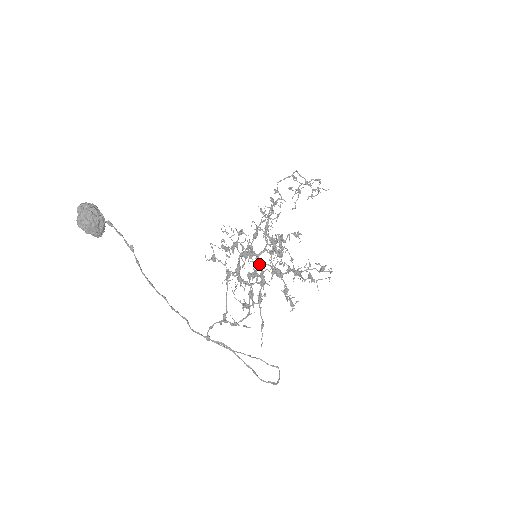
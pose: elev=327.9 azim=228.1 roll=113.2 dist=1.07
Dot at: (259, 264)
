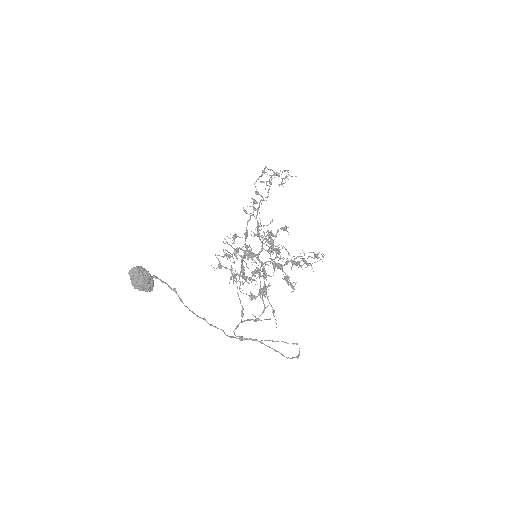
Dot at: (261, 263)
